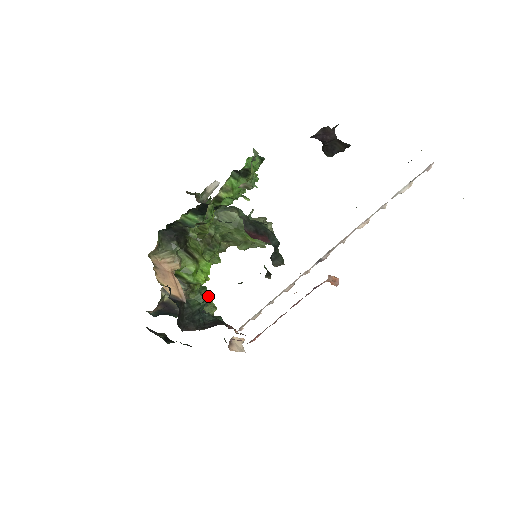
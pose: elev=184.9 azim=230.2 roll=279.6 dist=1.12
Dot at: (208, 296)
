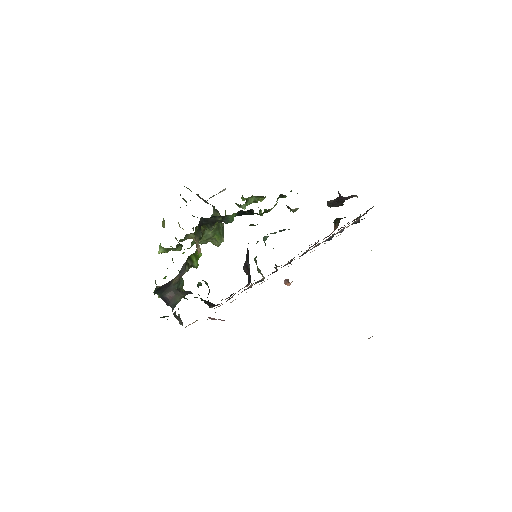
Dot at: occluded
